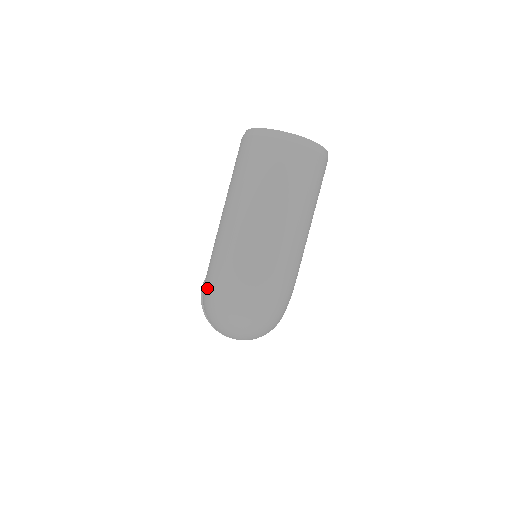
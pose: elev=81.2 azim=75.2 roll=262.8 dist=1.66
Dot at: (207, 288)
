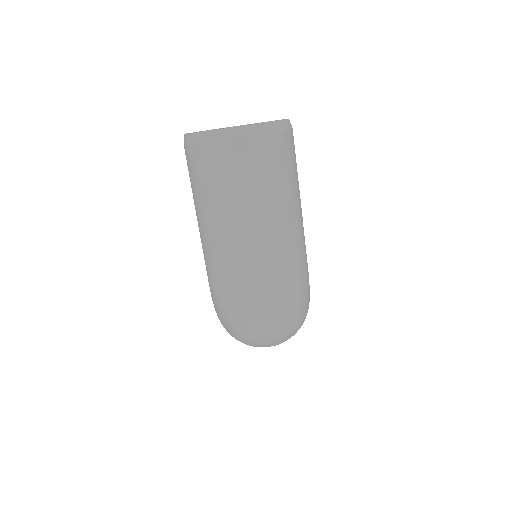
Dot at: (219, 318)
